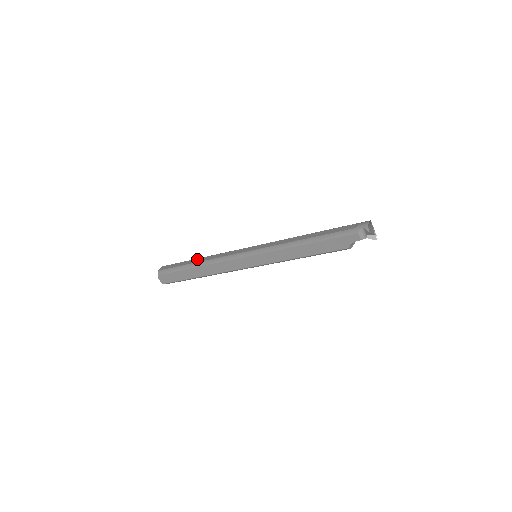
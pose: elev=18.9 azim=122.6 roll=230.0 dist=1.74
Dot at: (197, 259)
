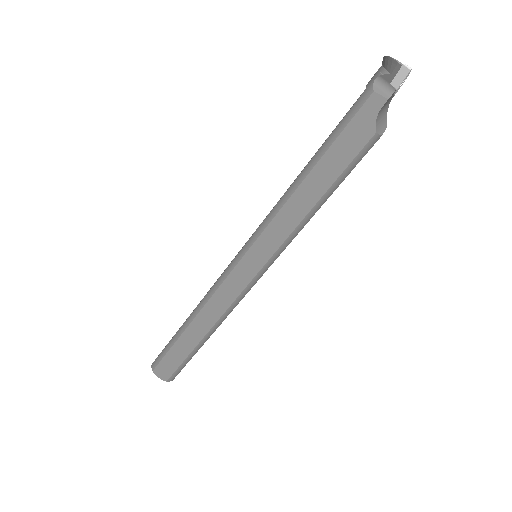
Dot at: occluded
